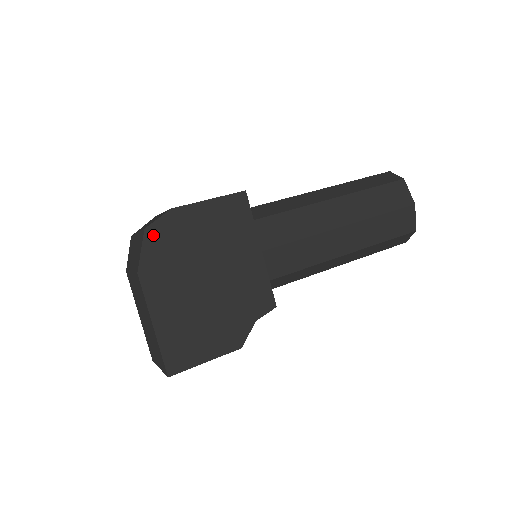
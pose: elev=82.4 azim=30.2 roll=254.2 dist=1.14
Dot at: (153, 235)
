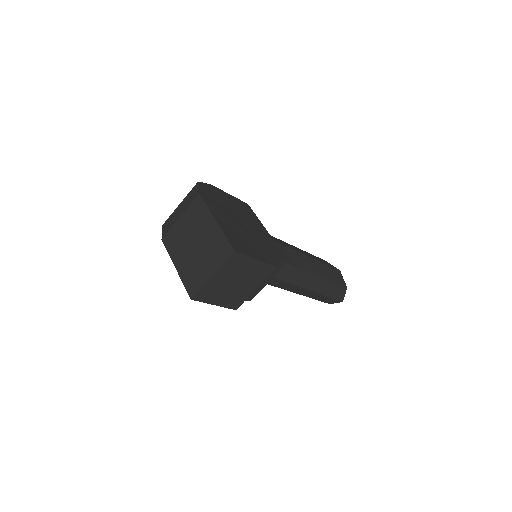
Dot at: (204, 187)
